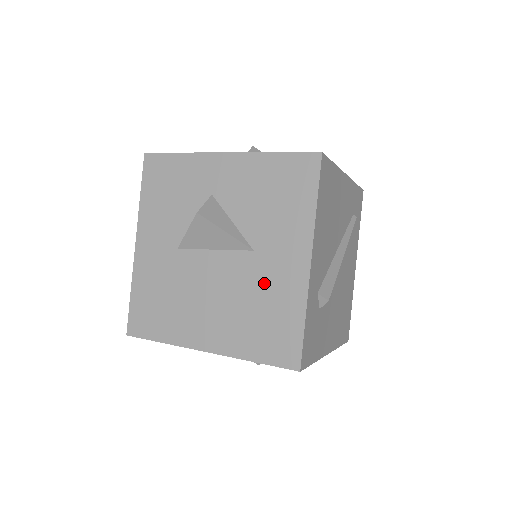
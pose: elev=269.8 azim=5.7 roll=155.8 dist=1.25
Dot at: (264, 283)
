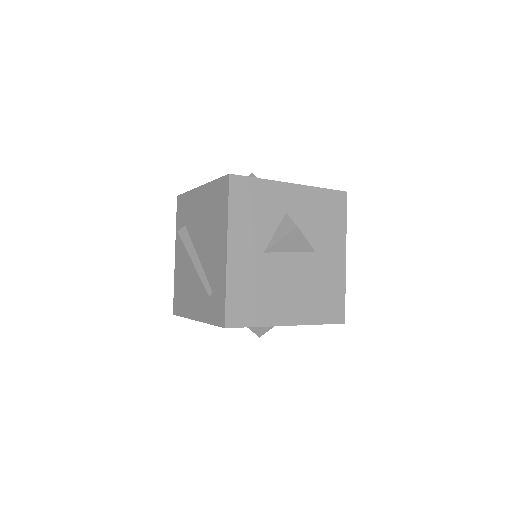
Dot at: (323, 272)
